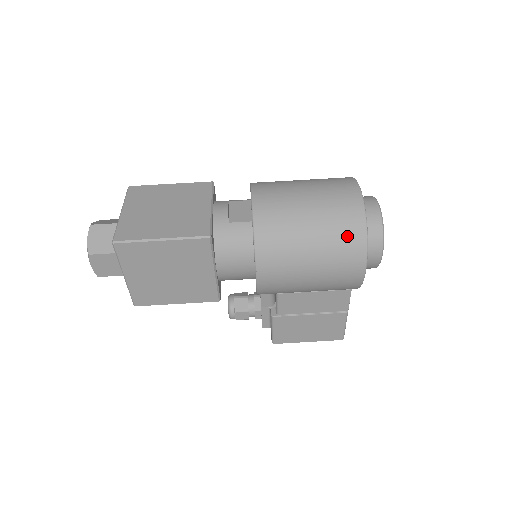
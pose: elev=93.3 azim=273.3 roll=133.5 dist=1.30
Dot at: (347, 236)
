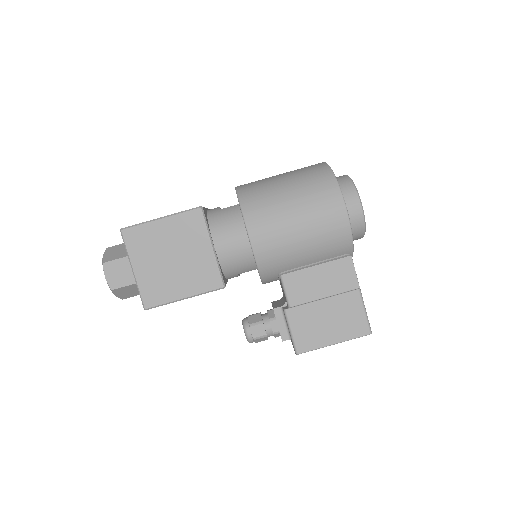
Dot at: (318, 182)
